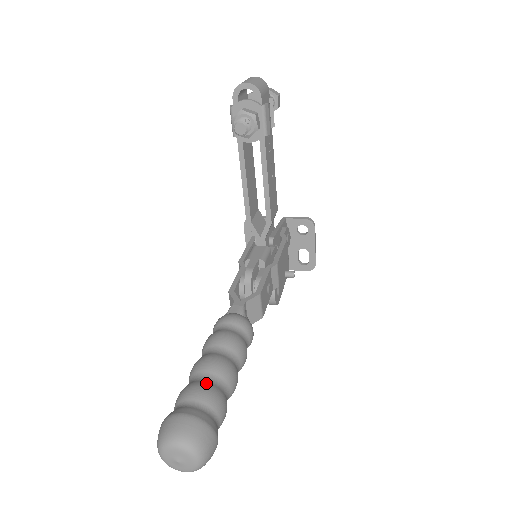
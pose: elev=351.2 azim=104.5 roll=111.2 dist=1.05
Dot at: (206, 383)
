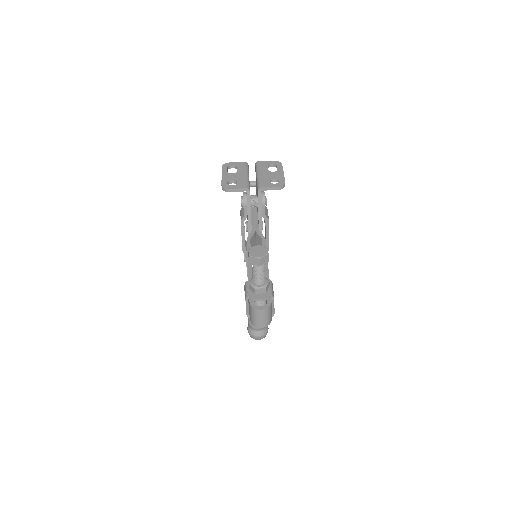
Dot at: occluded
